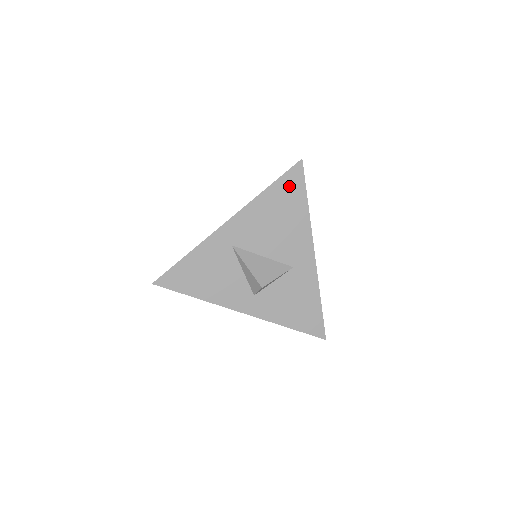
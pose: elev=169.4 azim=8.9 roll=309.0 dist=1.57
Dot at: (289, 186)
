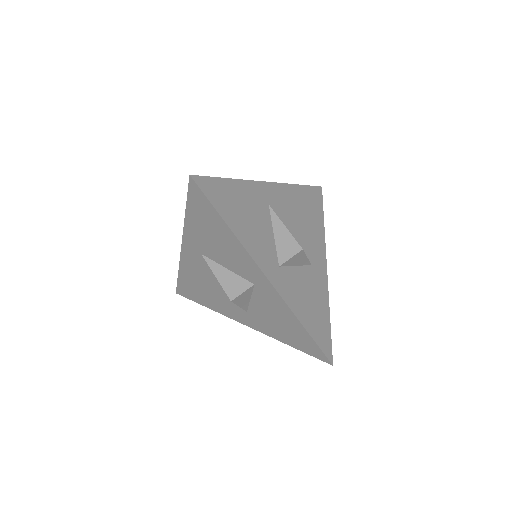
Dot at: (313, 197)
